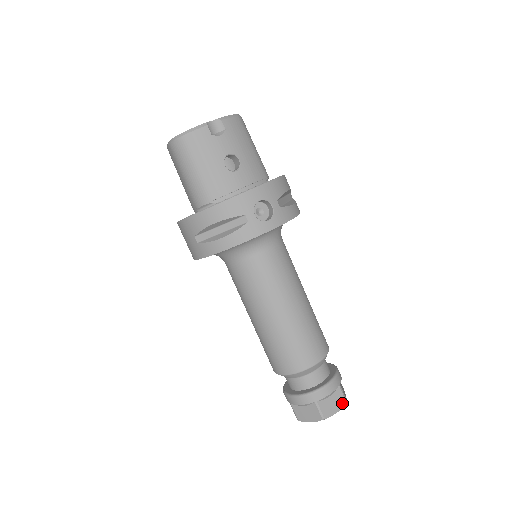
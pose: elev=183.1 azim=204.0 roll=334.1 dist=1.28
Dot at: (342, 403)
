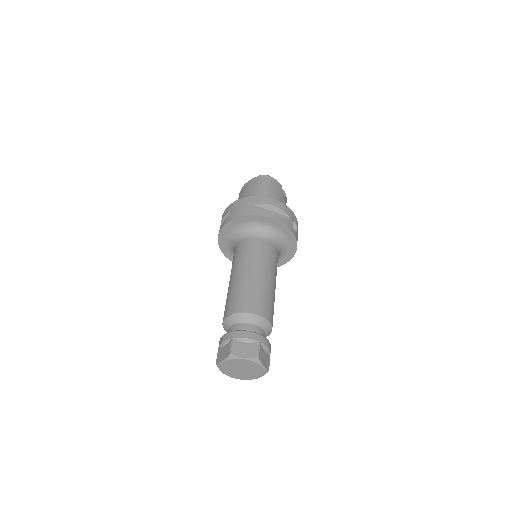
Dot at: (268, 366)
